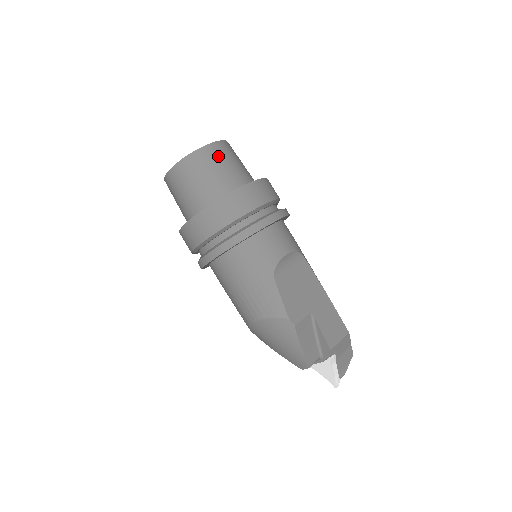
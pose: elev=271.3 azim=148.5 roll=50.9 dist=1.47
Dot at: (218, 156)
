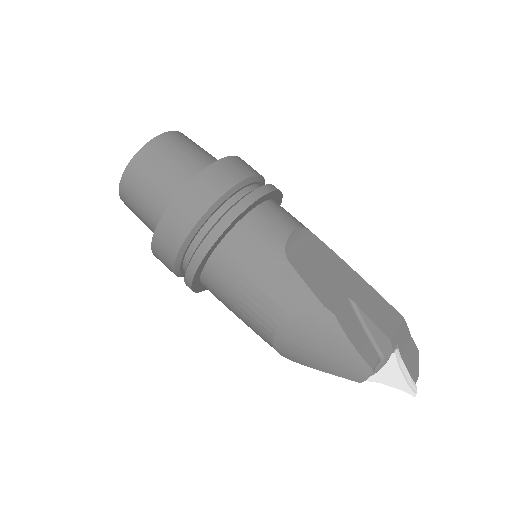
Dot at: (177, 143)
